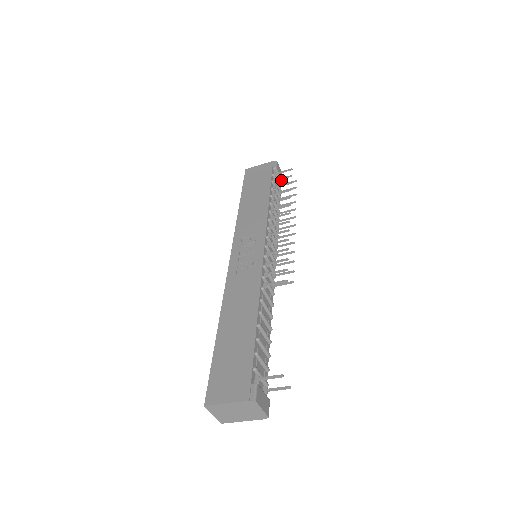
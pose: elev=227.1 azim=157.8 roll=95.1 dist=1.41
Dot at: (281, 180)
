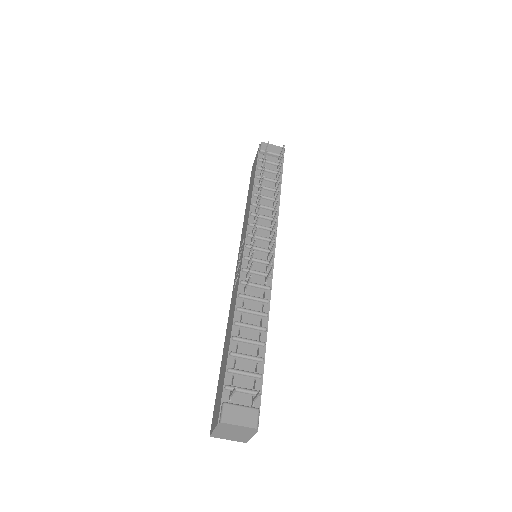
Dot at: (277, 155)
